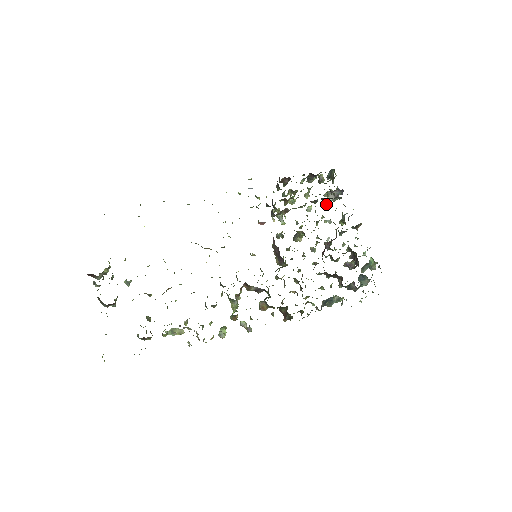
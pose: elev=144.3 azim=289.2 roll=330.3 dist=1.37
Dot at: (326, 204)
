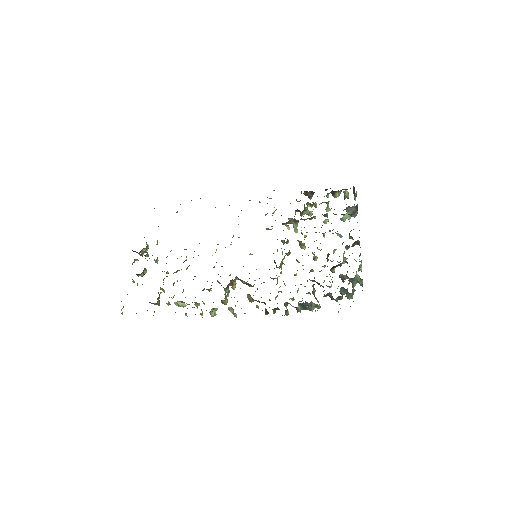
Dot at: (344, 219)
